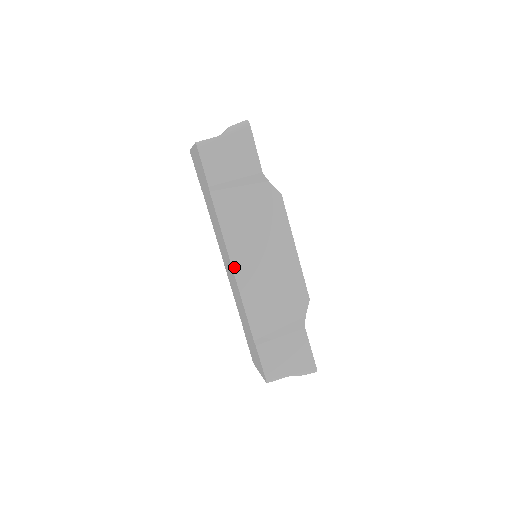
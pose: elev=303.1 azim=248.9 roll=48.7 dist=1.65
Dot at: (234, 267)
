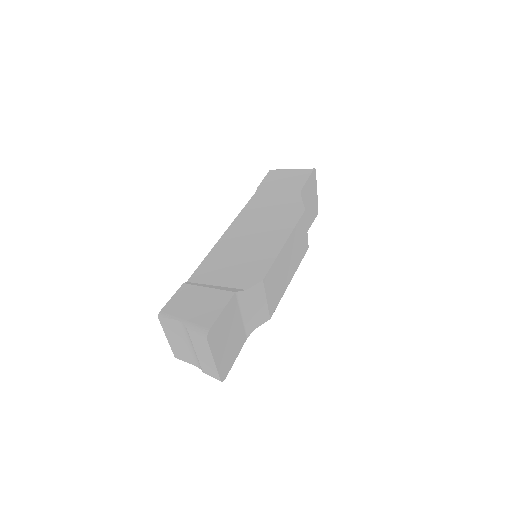
Dot at: (227, 232)
